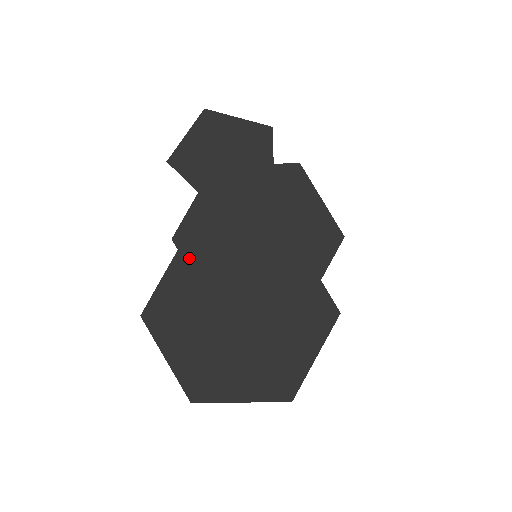
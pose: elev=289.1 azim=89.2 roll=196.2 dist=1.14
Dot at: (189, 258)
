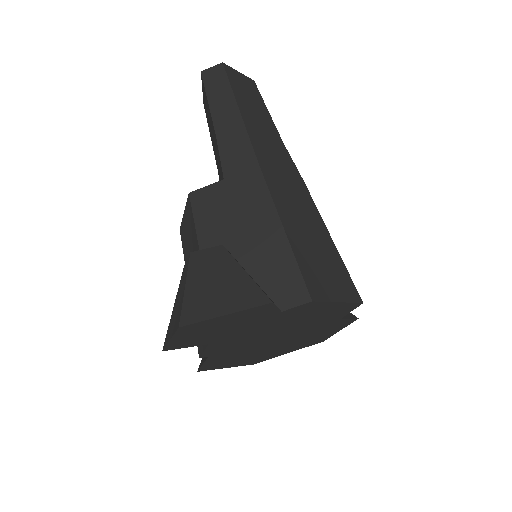
Dot at: (221, 355)
